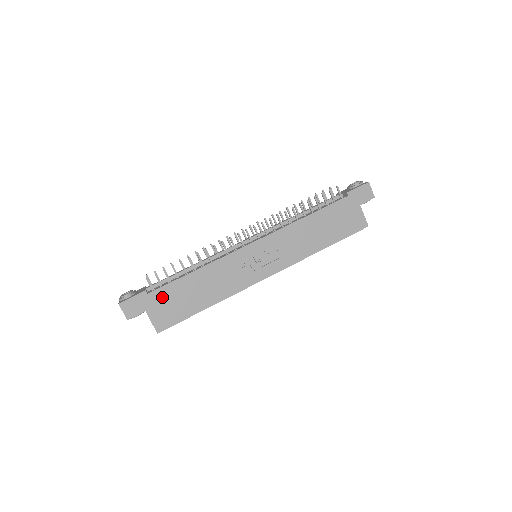
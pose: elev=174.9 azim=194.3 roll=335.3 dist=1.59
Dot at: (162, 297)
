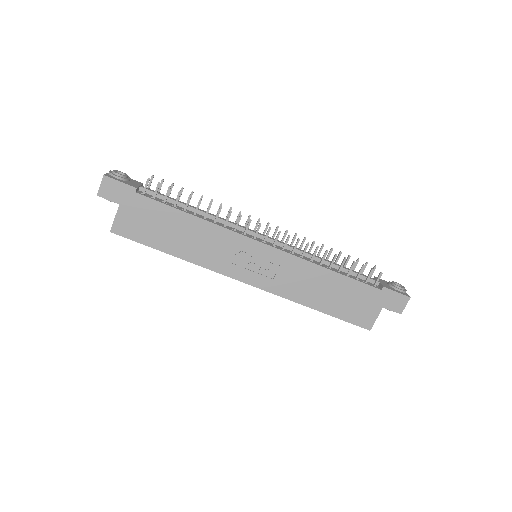
Dot at: (144, 207)
